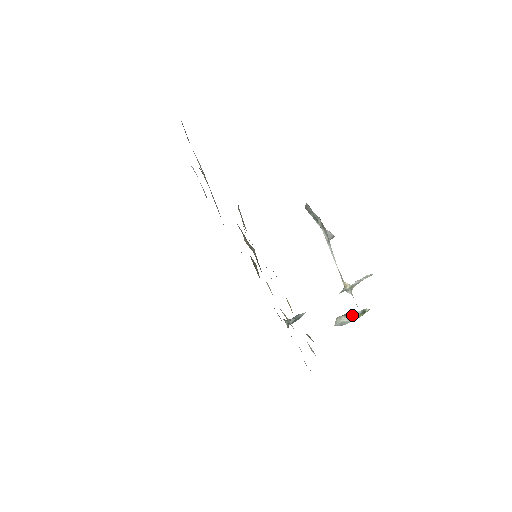
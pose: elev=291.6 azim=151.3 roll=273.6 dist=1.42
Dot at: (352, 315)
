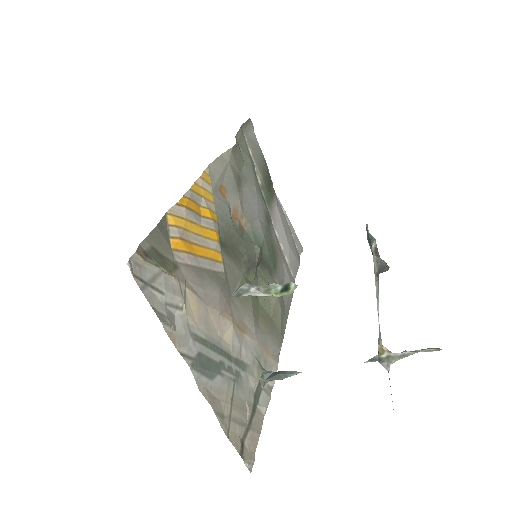
Dot at: (263, 286)
